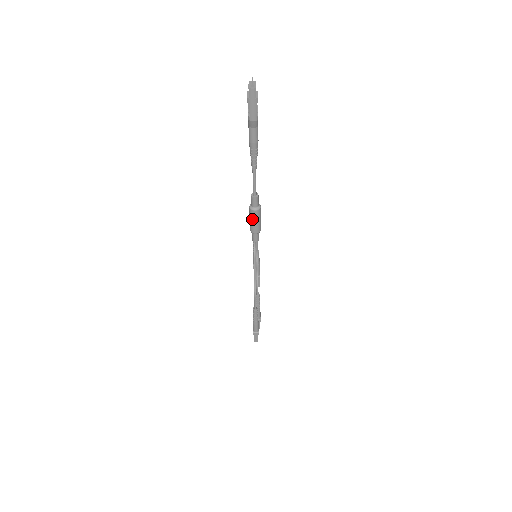
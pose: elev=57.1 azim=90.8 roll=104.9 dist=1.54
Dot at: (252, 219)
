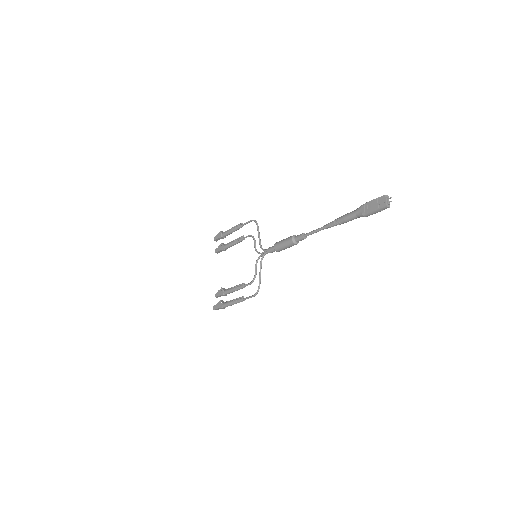
Dot at: (286, 246)
